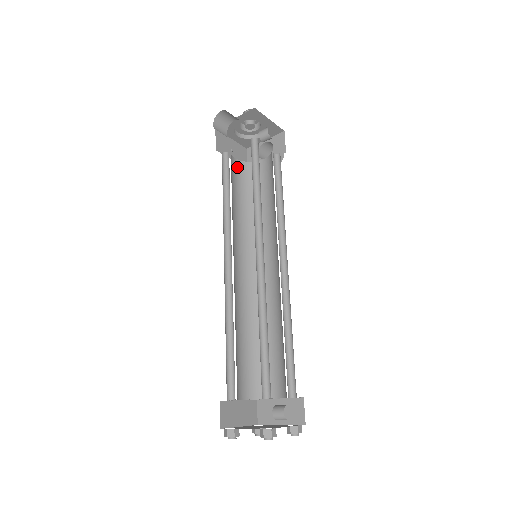
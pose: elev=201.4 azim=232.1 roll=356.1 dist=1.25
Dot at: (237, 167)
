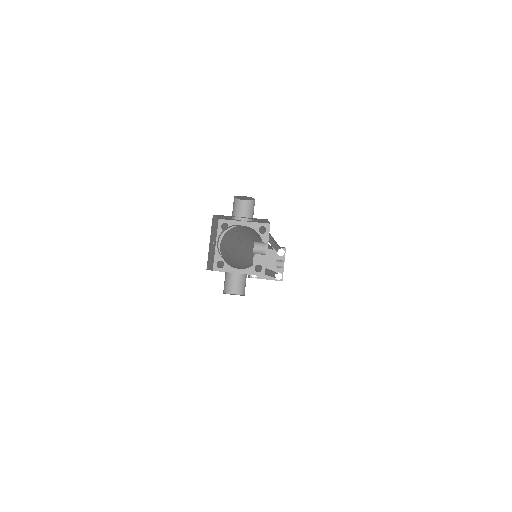
Dot at: occluded
